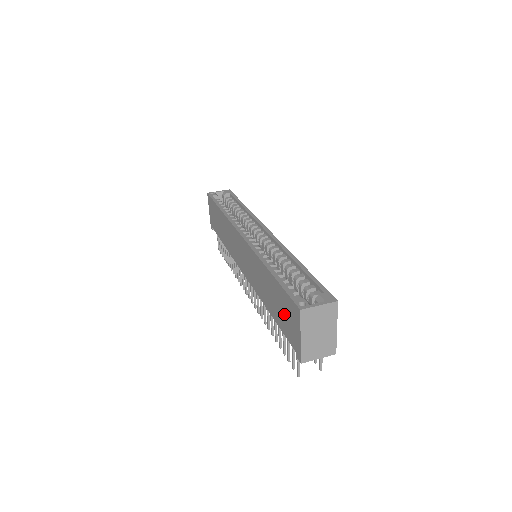
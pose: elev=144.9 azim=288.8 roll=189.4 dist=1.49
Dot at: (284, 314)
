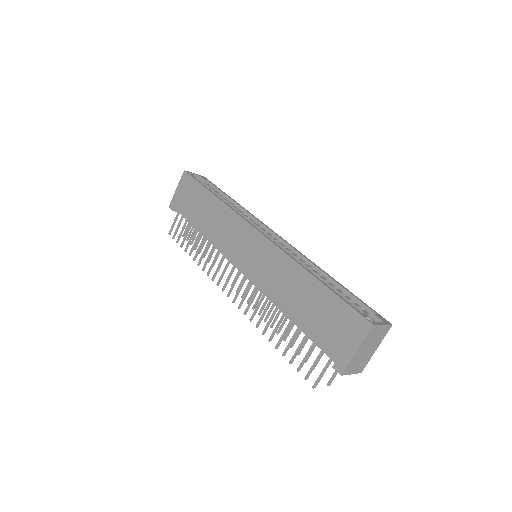
Dot at: (329, 324)
